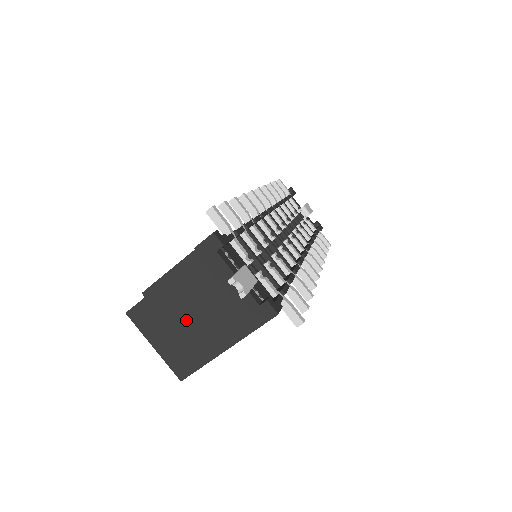
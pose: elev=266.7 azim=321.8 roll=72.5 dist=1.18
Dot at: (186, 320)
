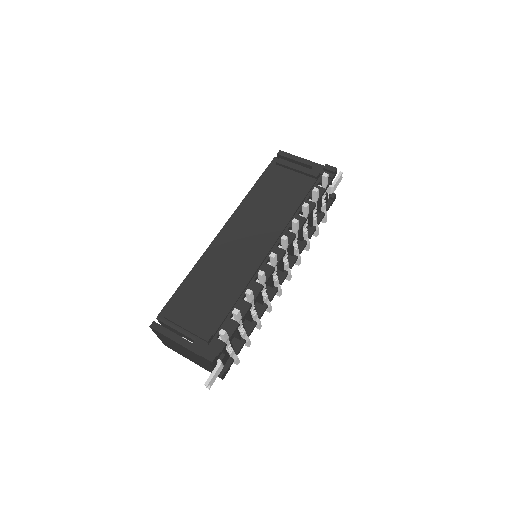
Dot at: (180, 349)
